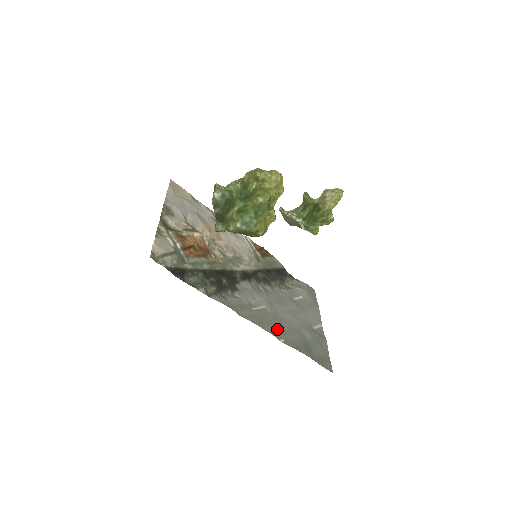
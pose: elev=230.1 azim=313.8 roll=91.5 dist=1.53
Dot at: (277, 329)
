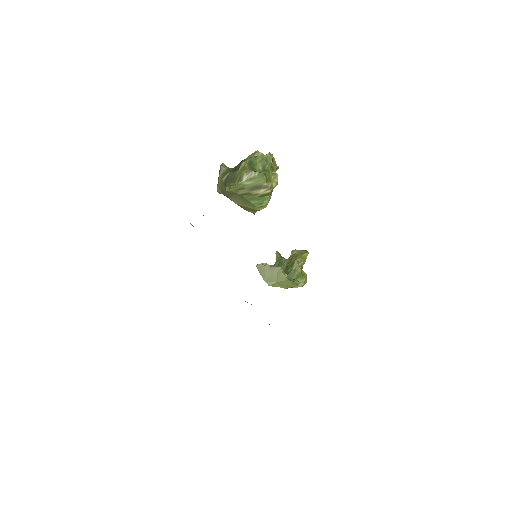
Dot at: occluded
